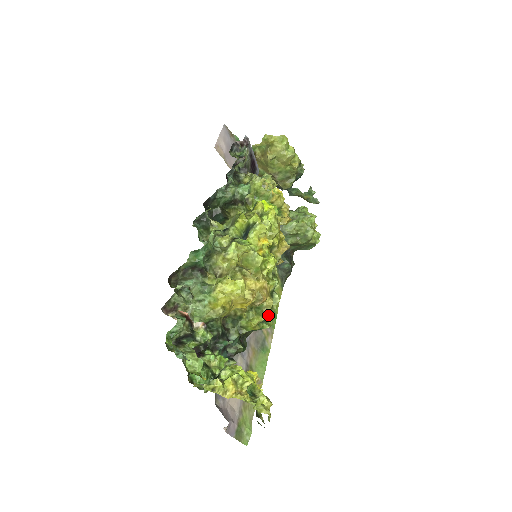
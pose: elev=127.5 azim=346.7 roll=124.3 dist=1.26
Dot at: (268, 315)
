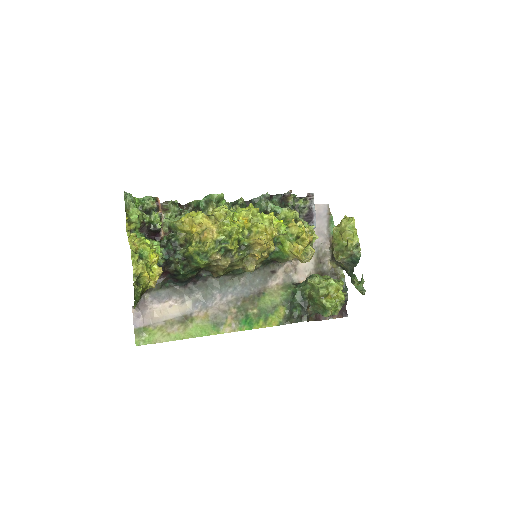
Dot at: (207, 256)
